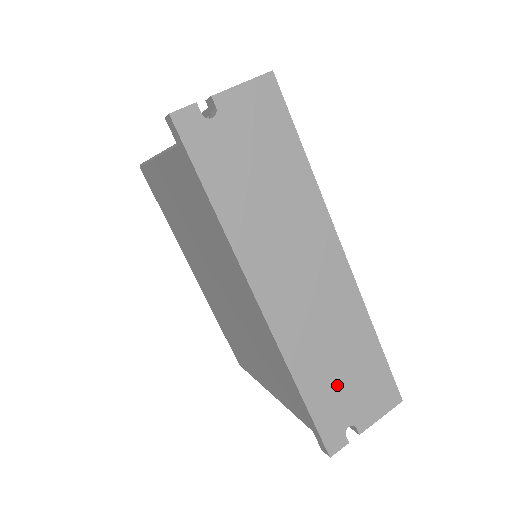
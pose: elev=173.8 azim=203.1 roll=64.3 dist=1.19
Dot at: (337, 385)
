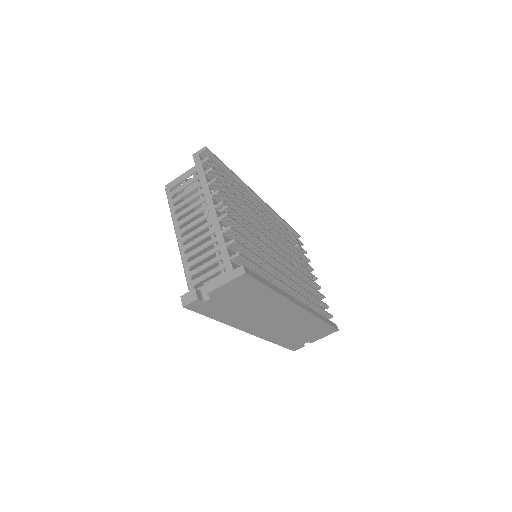
Dot at: (297, 337)
